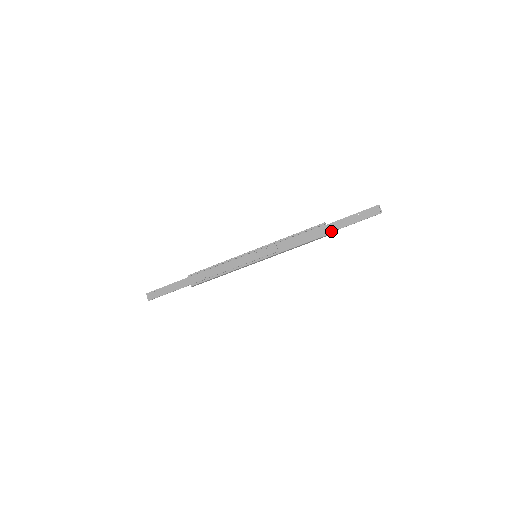
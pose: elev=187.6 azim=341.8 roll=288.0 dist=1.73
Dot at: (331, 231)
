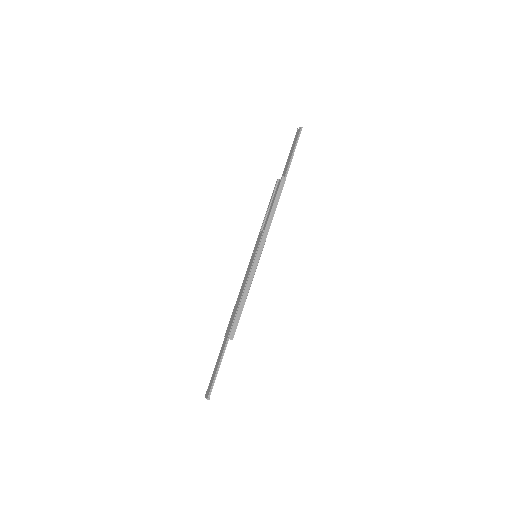
Dot at: (285, 176)
